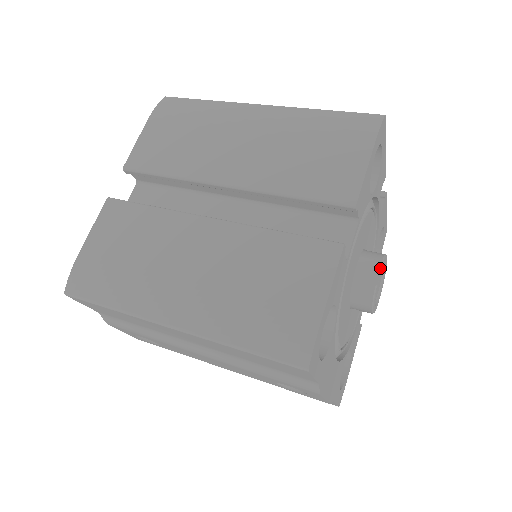
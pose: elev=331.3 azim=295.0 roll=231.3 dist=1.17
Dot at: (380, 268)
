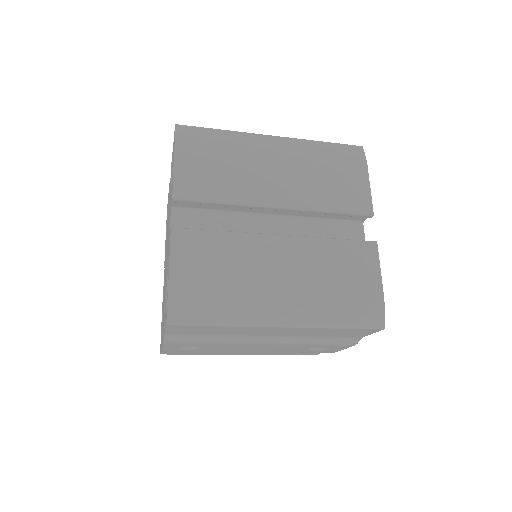
Dot at: occluded
